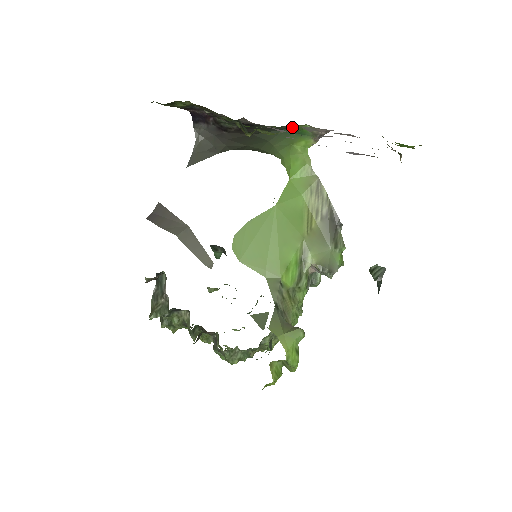
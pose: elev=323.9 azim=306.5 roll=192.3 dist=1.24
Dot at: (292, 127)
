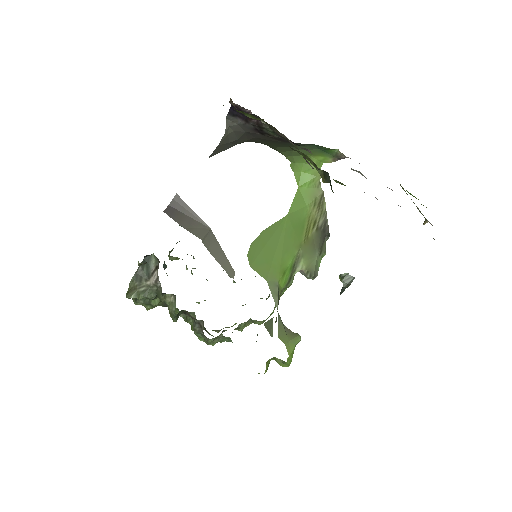
Dot at: (322, 146)
